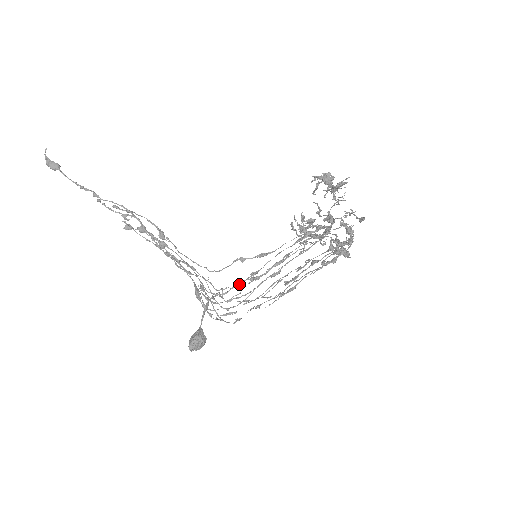
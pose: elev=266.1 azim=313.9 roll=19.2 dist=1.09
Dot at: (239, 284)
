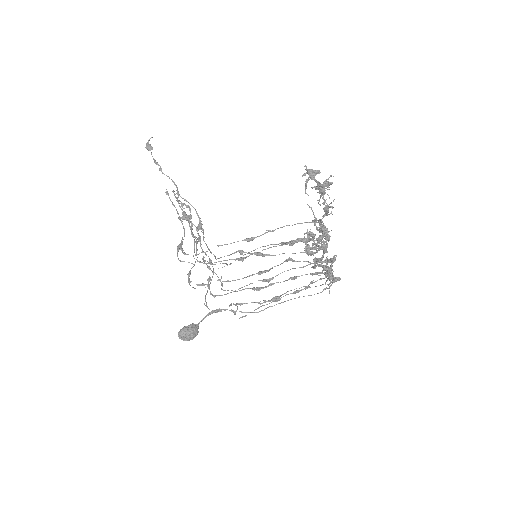
Dot at: occluded
